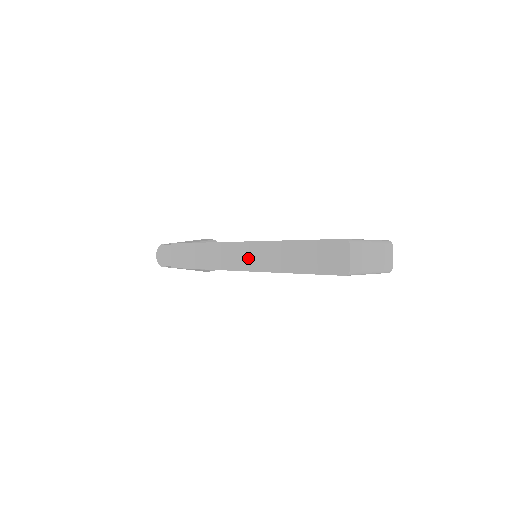
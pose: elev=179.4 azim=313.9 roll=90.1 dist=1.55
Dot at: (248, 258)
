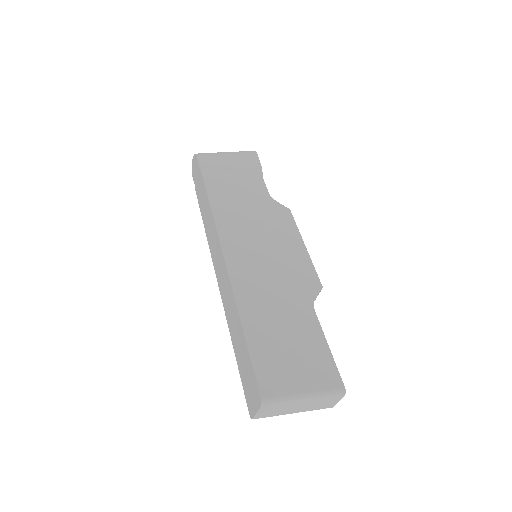
Dot at: (222, 282)
